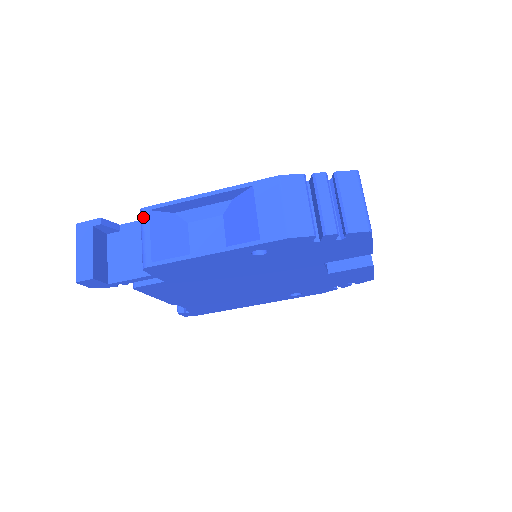
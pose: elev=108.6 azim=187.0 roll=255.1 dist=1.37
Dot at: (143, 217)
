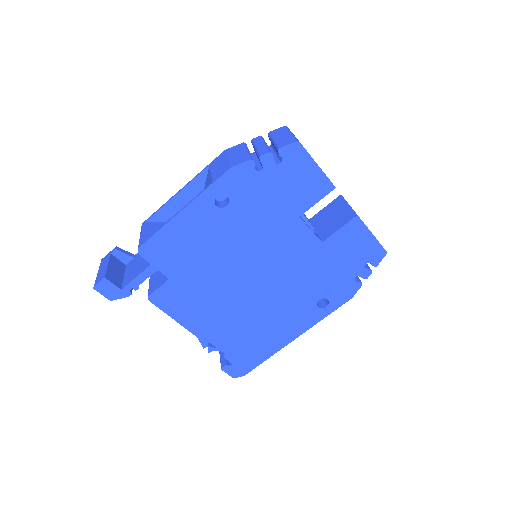
Dot at: (142, 227)
